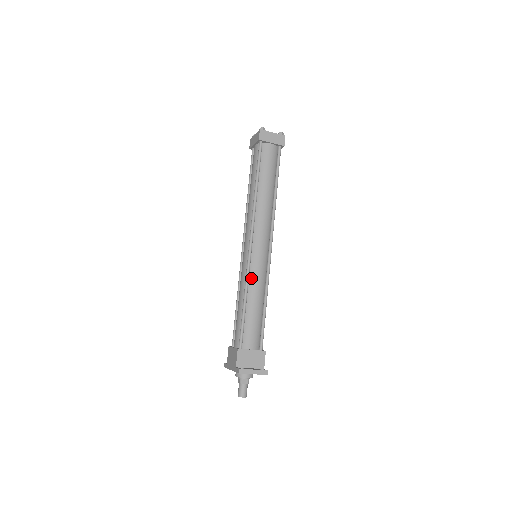
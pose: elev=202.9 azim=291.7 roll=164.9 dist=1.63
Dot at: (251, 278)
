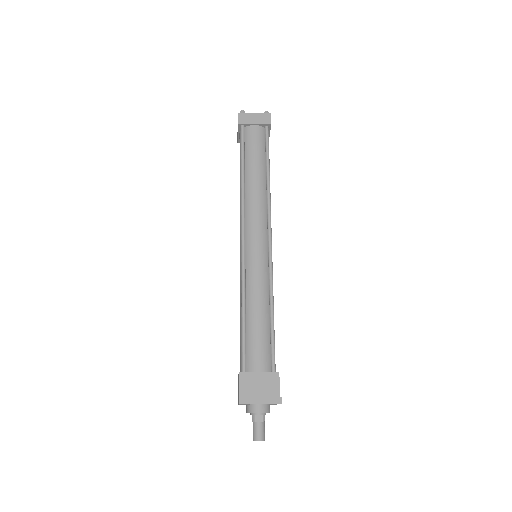
Dot at: (248, 281)
